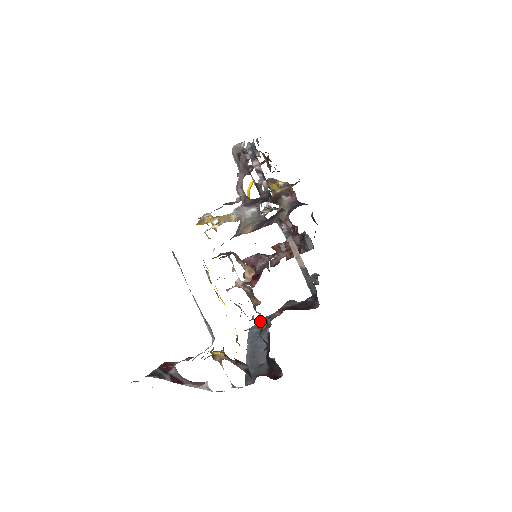
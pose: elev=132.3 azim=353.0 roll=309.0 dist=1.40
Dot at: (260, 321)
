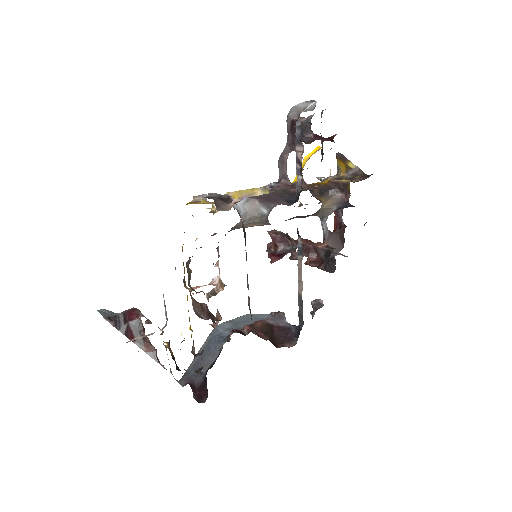
Dot at: (238, 318)
